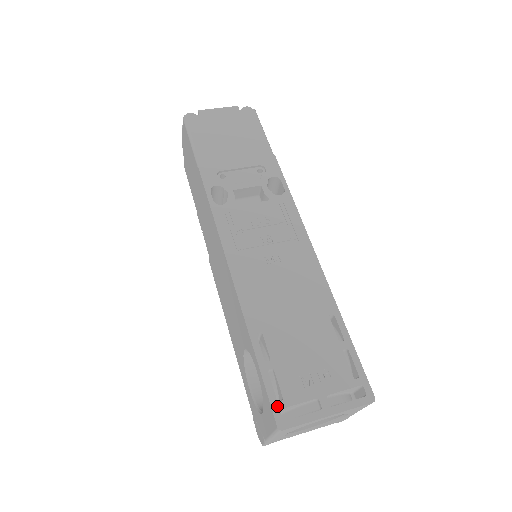
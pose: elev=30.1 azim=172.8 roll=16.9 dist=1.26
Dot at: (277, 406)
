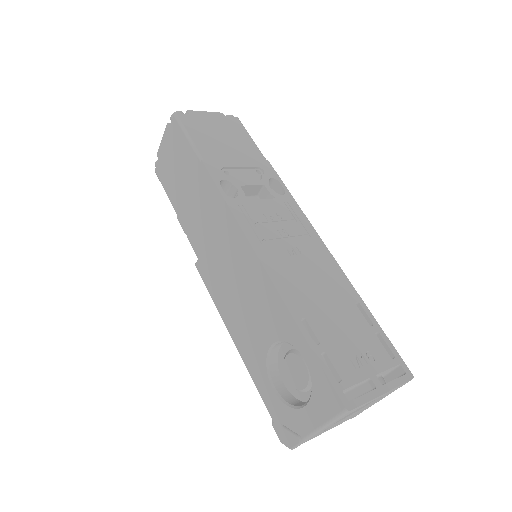
Dot at: (339, 387)
